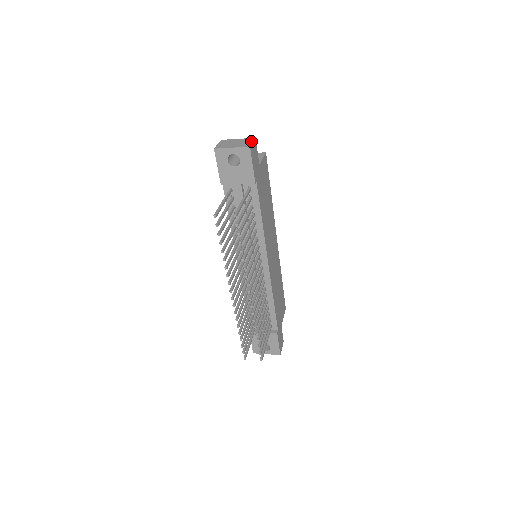
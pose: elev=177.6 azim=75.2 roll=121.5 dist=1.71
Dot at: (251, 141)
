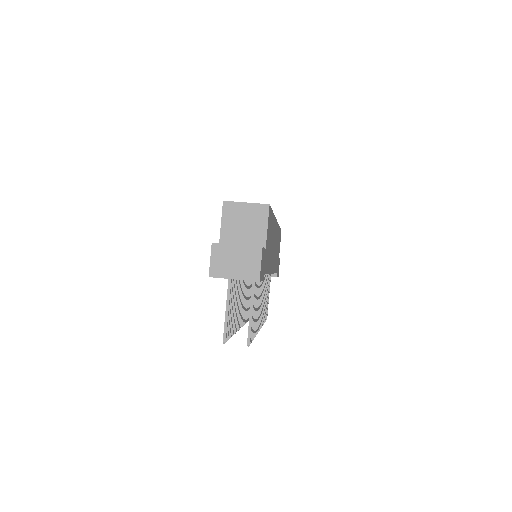
Dot at: (258, 261)
